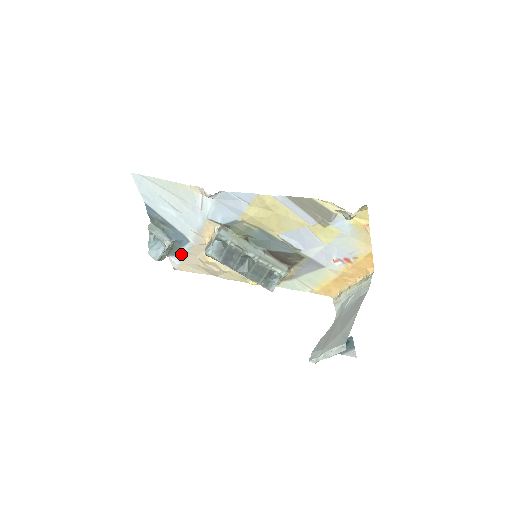
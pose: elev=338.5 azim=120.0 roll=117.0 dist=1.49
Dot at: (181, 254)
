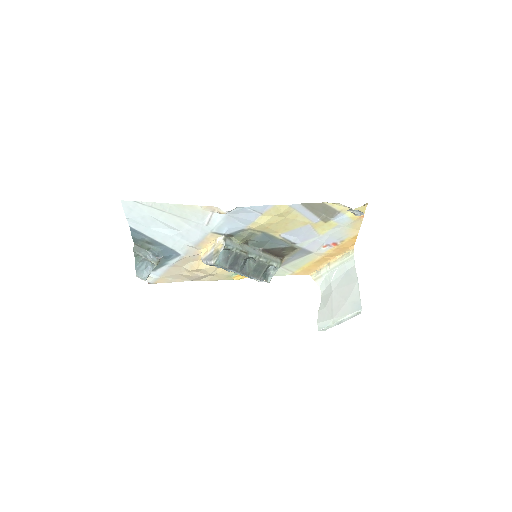
Dot at: (163, 268)
